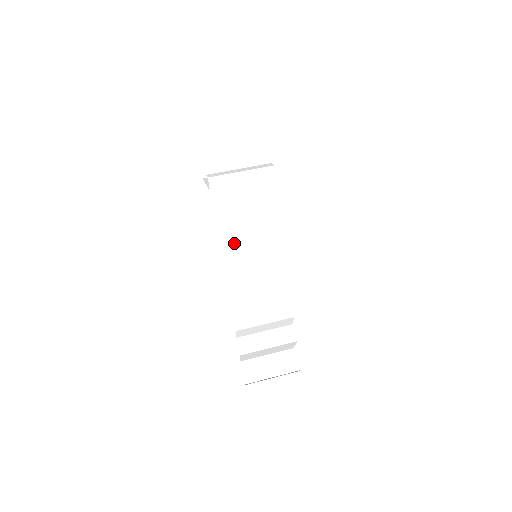
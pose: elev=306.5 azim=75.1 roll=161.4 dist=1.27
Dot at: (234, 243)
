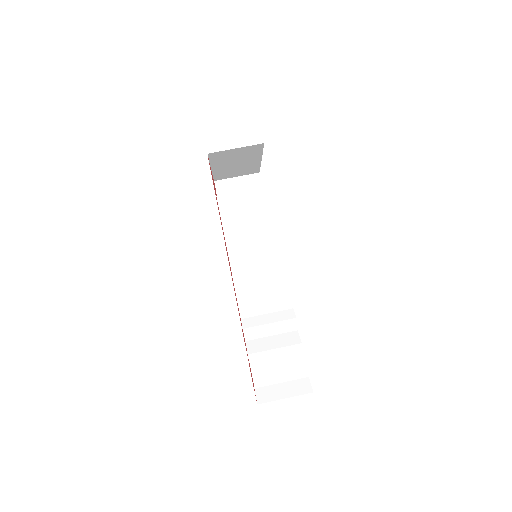
Dot at: (239, 249)
